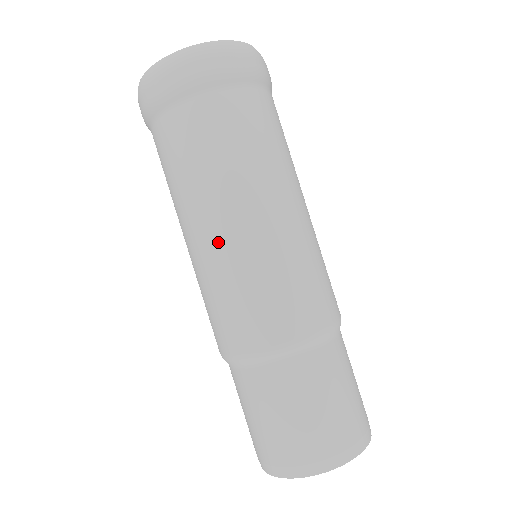
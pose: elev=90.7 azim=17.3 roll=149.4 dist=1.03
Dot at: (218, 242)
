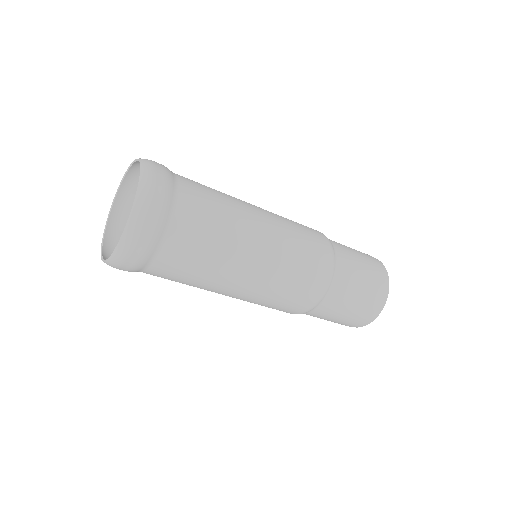
Dot at: occluded
